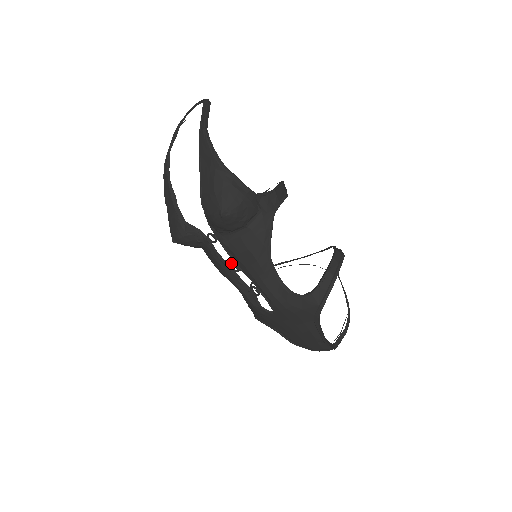
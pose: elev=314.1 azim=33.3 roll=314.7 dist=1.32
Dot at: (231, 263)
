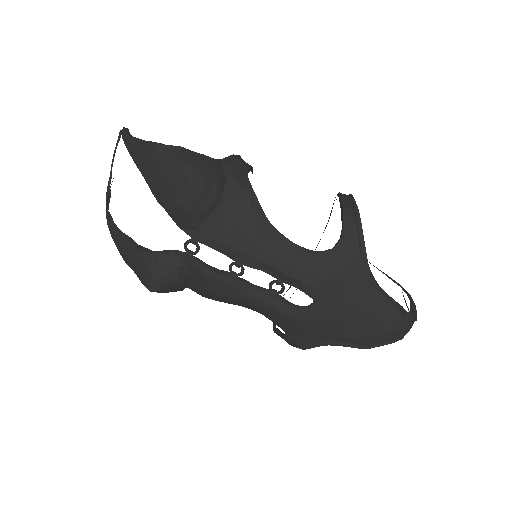
Dot at: (229, 265)
